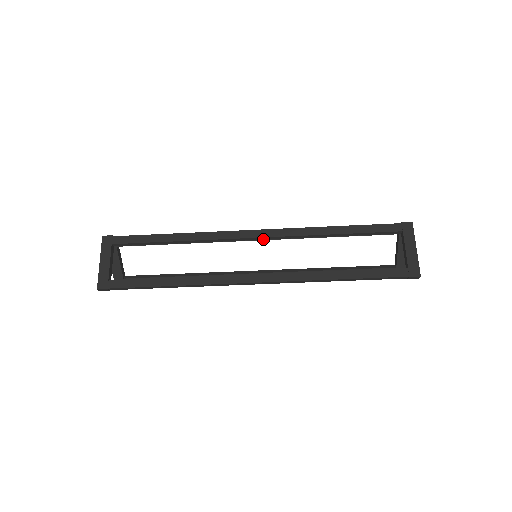
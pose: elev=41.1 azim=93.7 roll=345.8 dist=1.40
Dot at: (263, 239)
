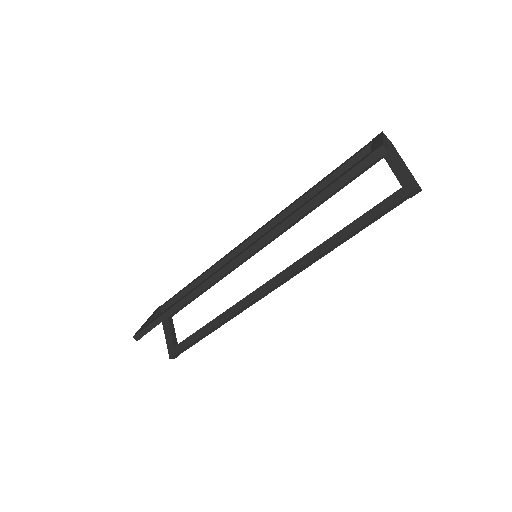
Dot at: occluded
